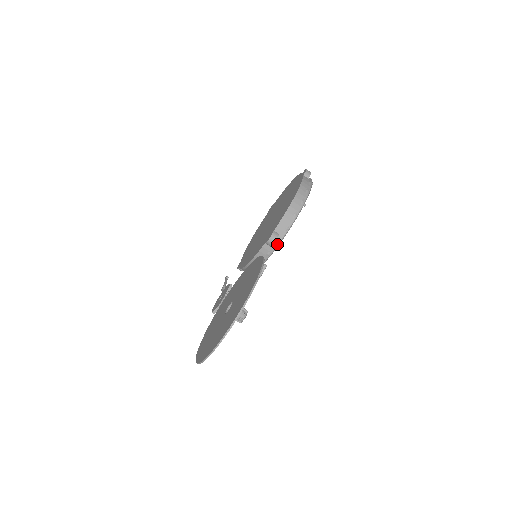
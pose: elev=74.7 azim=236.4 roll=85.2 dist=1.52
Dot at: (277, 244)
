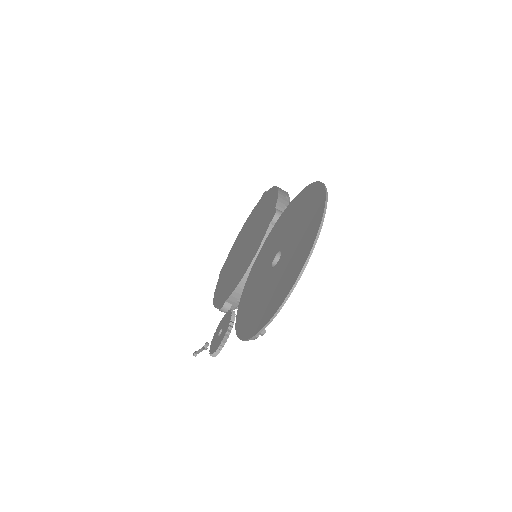
Dot at: occluded
